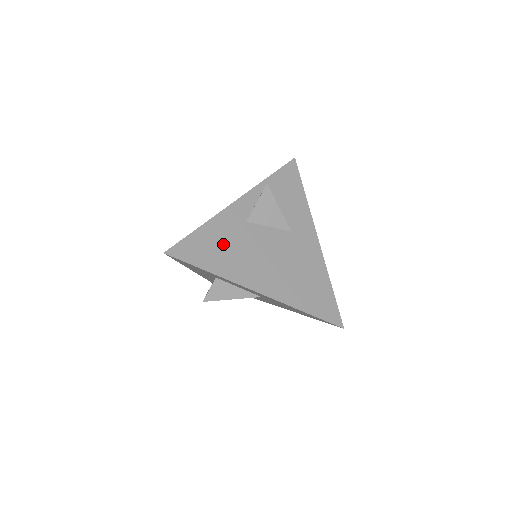
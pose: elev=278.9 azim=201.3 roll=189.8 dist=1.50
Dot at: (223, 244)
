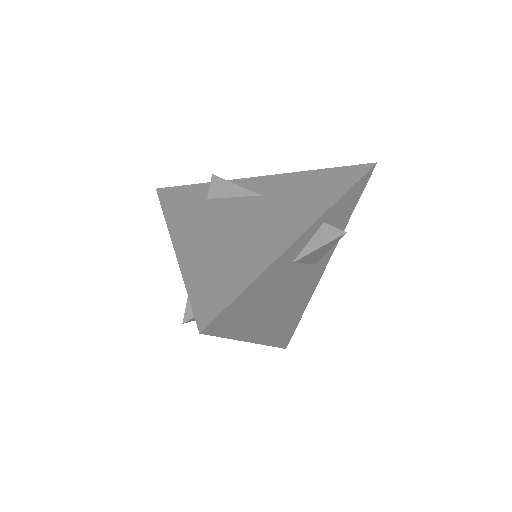
Dot at: (258, 299)
